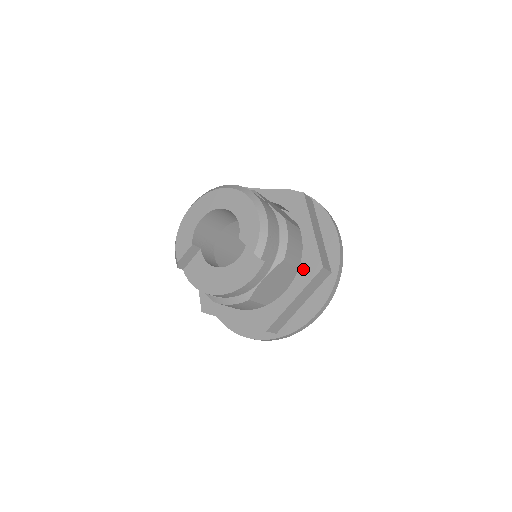
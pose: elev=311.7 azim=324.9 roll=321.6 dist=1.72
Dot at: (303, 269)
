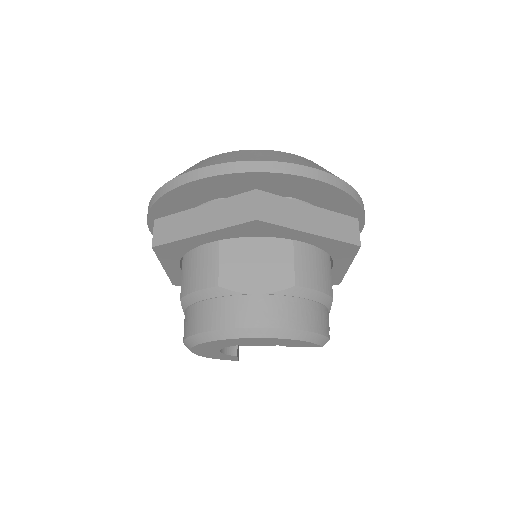
Dot at: (336, 255)
